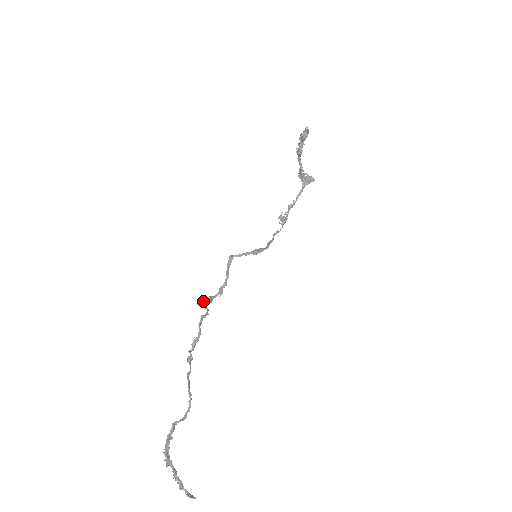
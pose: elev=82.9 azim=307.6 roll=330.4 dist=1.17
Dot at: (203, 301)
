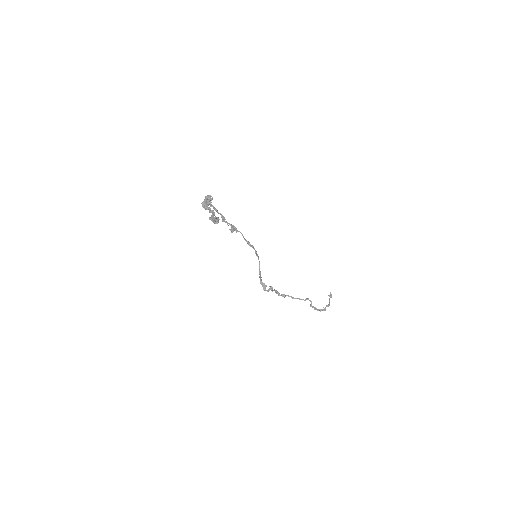
Dot at: (266, 290)
